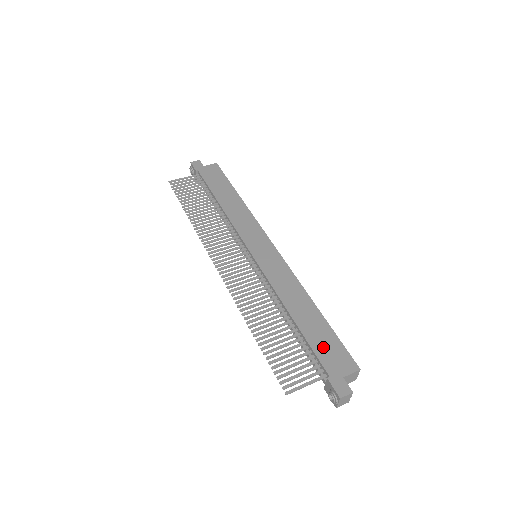
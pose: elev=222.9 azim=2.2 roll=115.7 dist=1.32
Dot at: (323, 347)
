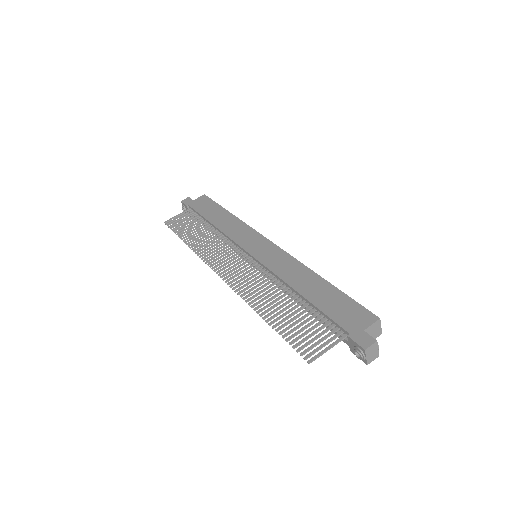
Dot at: (337, 310)
